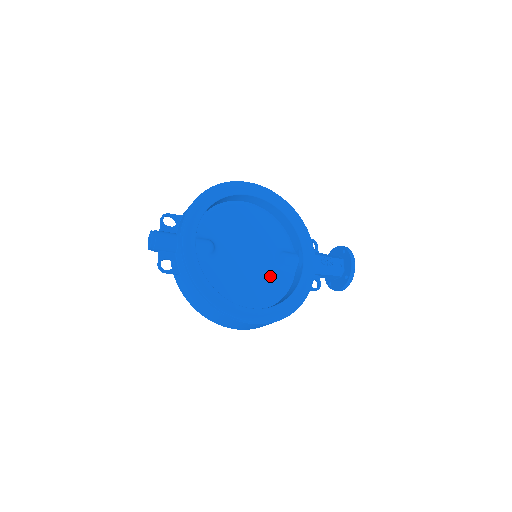
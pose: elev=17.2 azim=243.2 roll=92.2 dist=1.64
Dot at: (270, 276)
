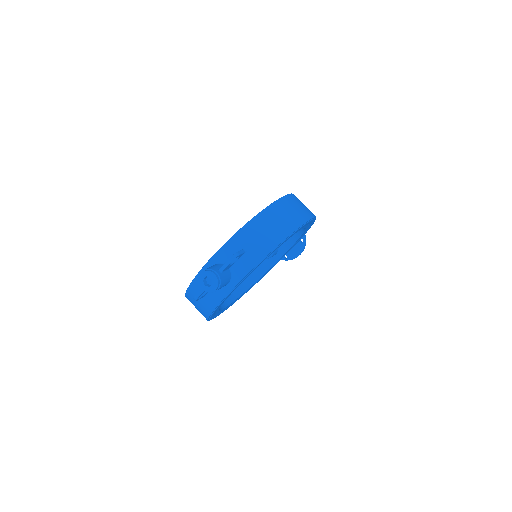
Dot at: occluded
